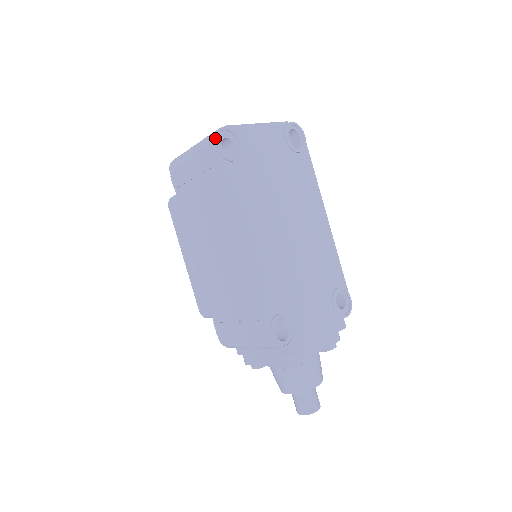
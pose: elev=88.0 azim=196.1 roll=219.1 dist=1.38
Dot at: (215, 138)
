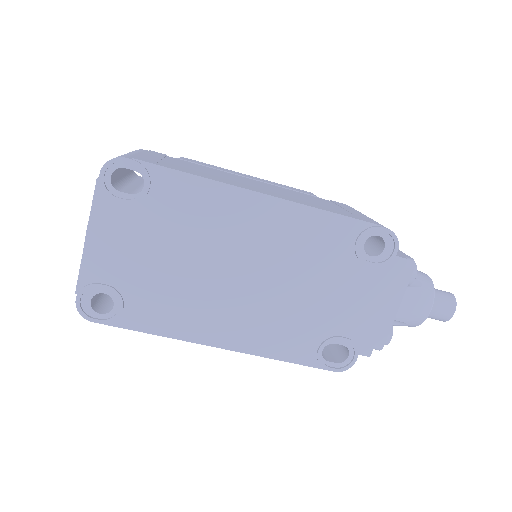
Dot at: (87, 319)
